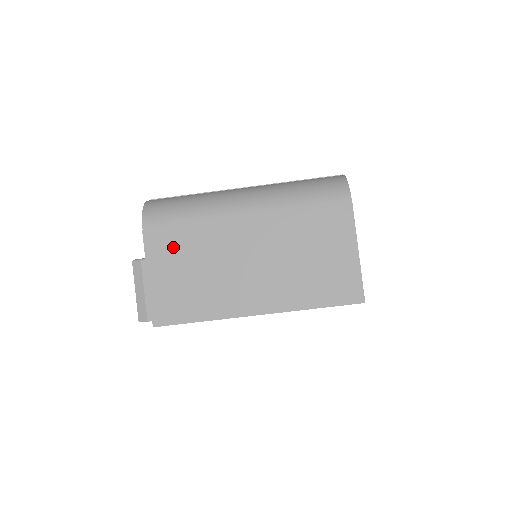
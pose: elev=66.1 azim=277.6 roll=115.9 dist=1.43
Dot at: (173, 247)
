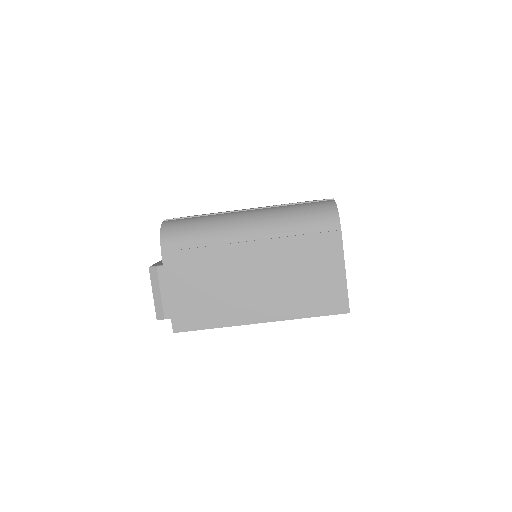
Dot at: (188, 267)
